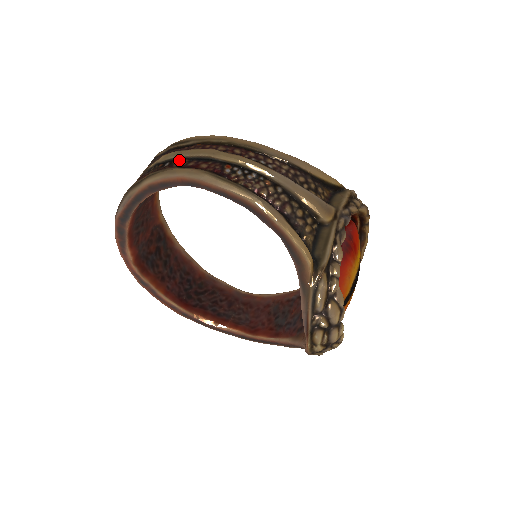
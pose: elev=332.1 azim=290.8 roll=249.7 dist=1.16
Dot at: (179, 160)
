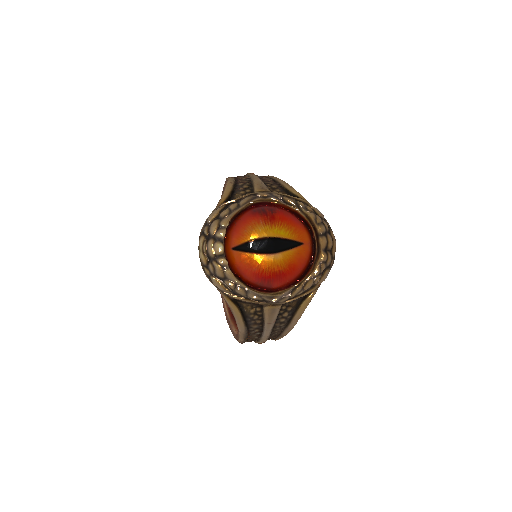
Dot at: occluded
